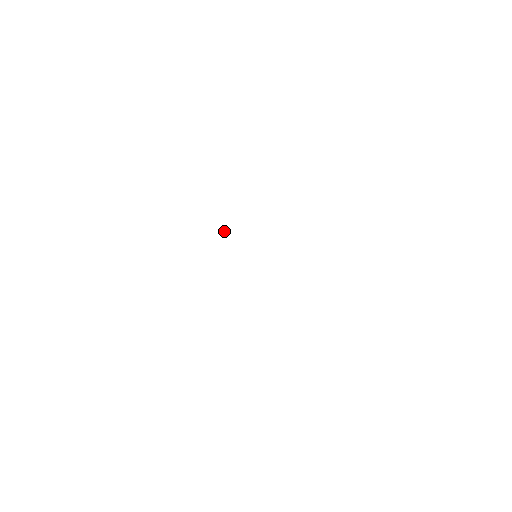
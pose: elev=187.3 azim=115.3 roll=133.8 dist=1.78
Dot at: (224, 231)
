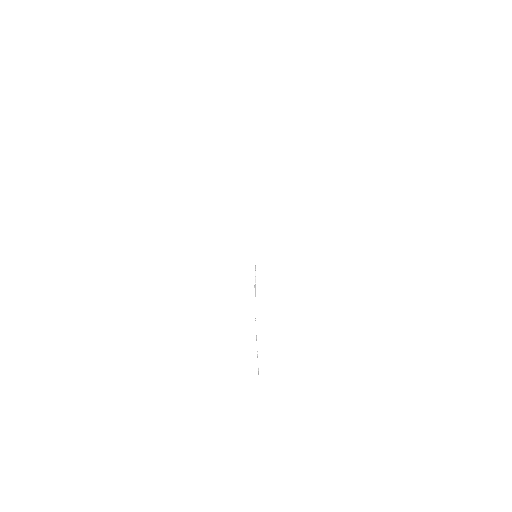
Dot at: occluded
